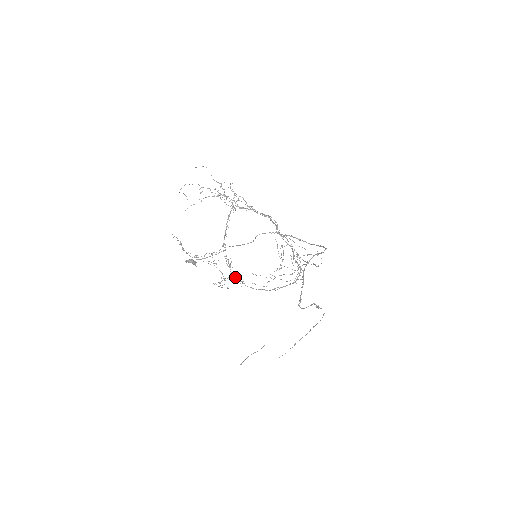
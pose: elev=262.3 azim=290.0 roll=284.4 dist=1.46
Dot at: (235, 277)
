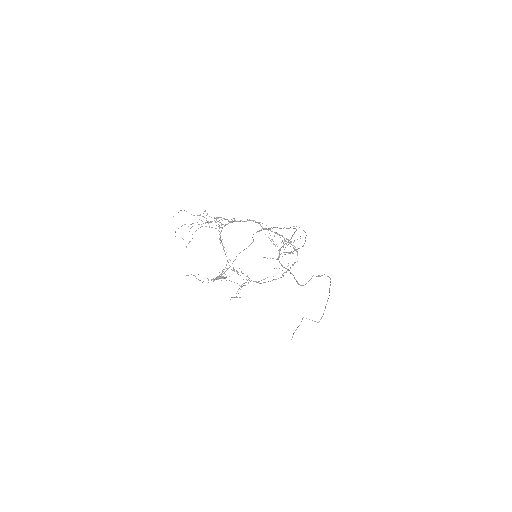
Dot at: (246, 282)
